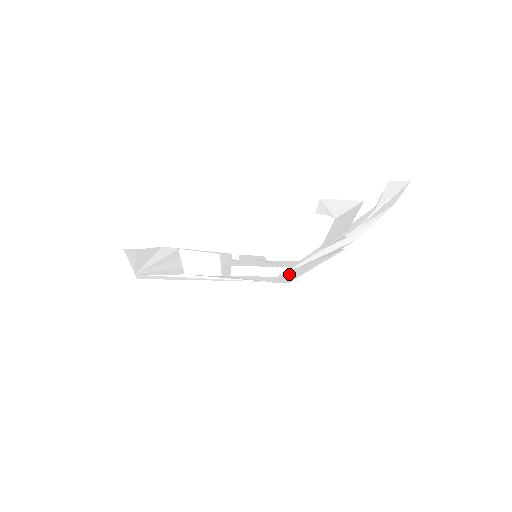
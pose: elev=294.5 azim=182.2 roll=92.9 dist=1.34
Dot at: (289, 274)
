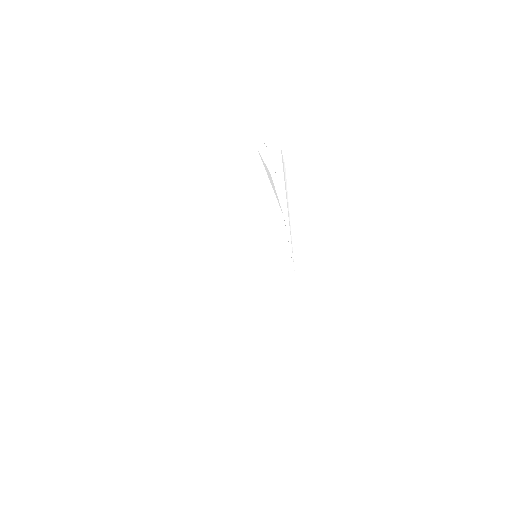
Dot at: (299, 267)
